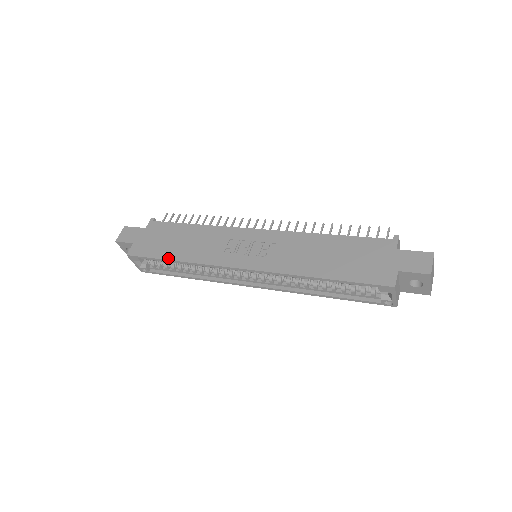
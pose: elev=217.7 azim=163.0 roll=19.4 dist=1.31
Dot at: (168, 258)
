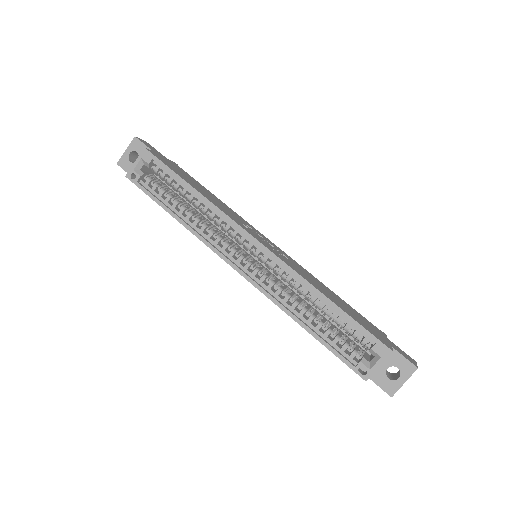
Dot at: (188, 182)
